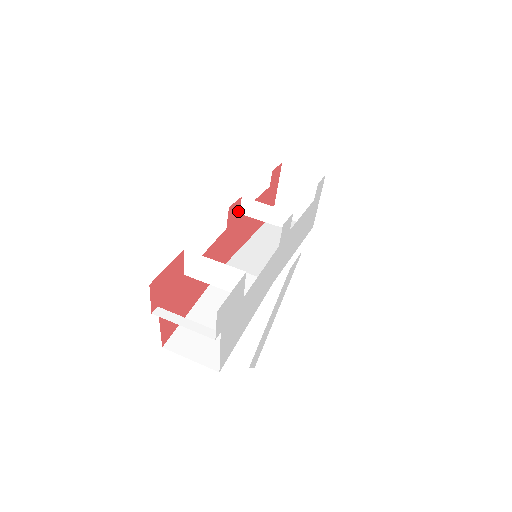
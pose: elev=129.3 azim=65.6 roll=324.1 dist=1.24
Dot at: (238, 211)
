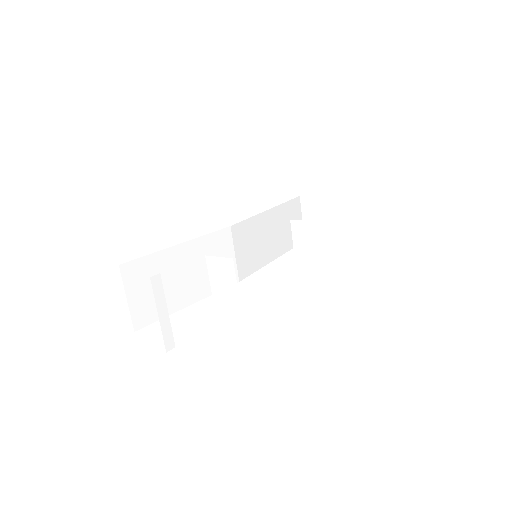
Dot at: (293, 220)
